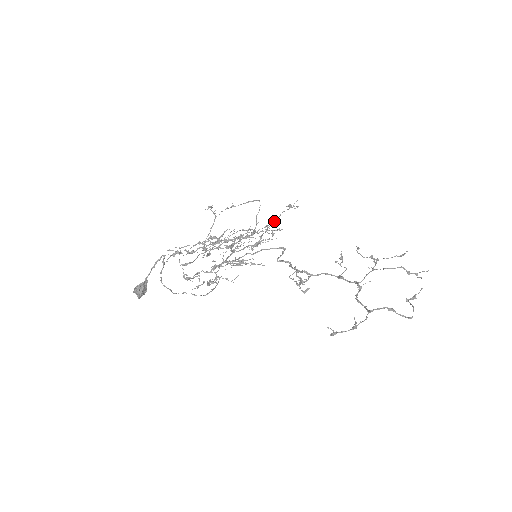
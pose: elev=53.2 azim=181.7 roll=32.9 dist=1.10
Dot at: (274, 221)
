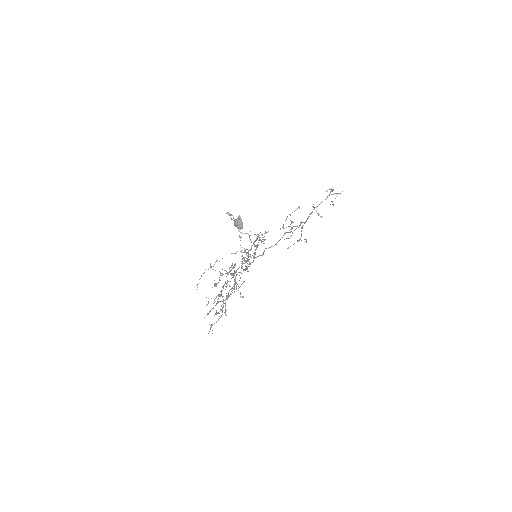
Dot at: (241, 250)
